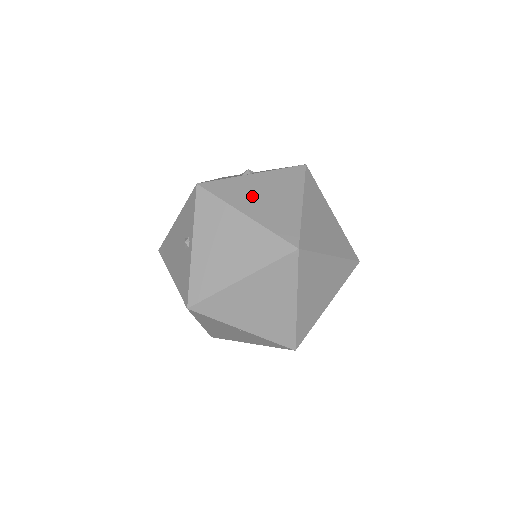
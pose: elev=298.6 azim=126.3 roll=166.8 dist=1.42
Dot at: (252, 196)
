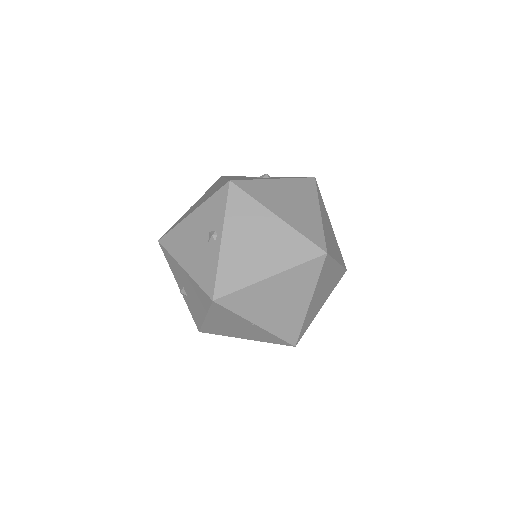
Dot at: (279, 200)
